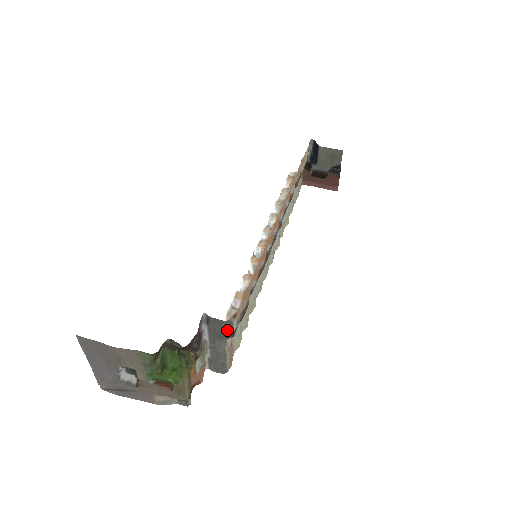
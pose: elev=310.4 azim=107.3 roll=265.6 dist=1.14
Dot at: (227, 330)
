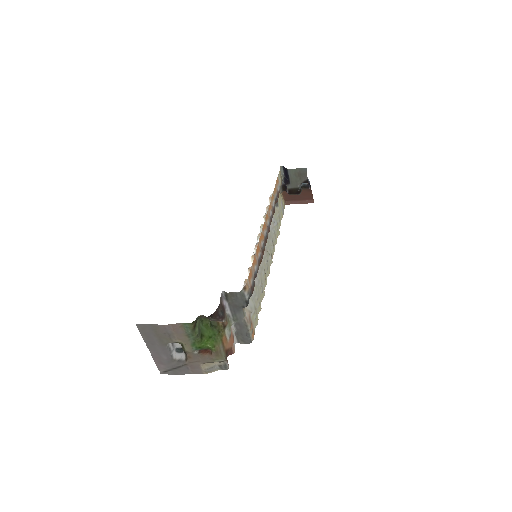
Dot at: (242, 300)
